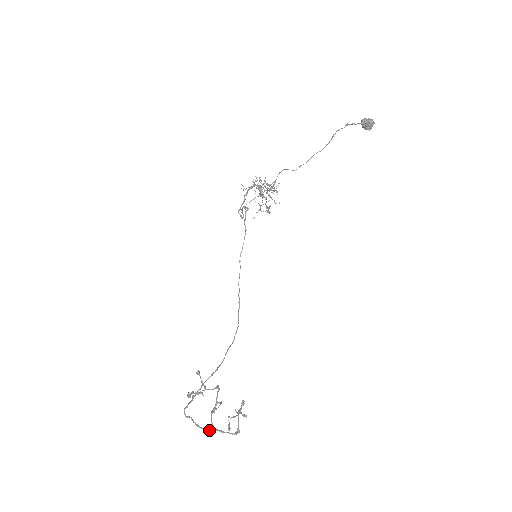
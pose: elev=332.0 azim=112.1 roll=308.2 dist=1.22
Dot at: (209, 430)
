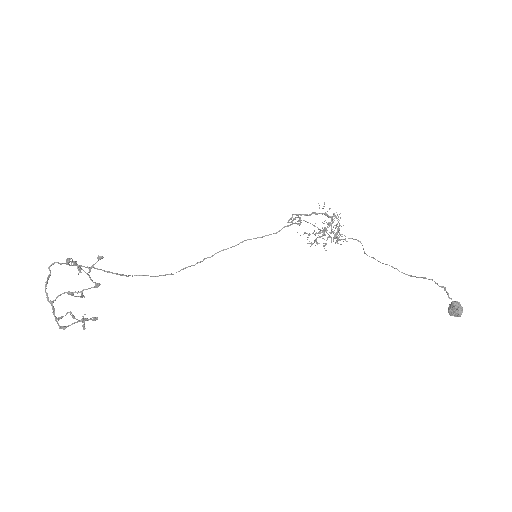
Dot at: (48, 298)
